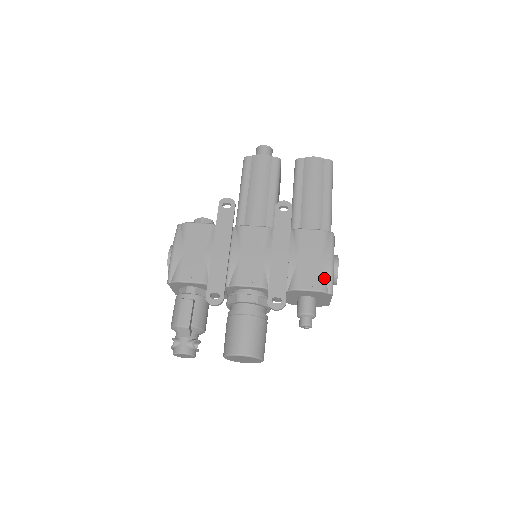
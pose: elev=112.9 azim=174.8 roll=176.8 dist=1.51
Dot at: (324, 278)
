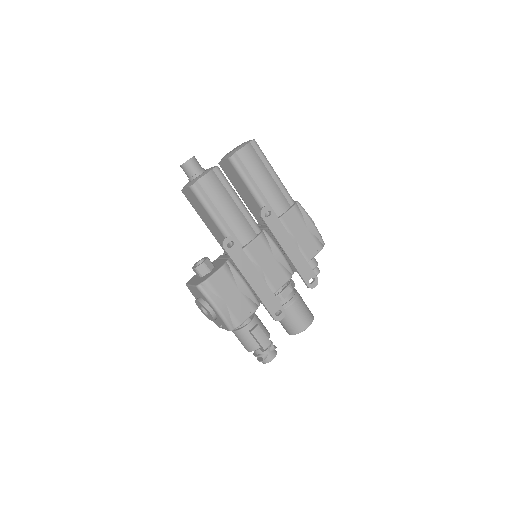
Dot at: (317, 239)
